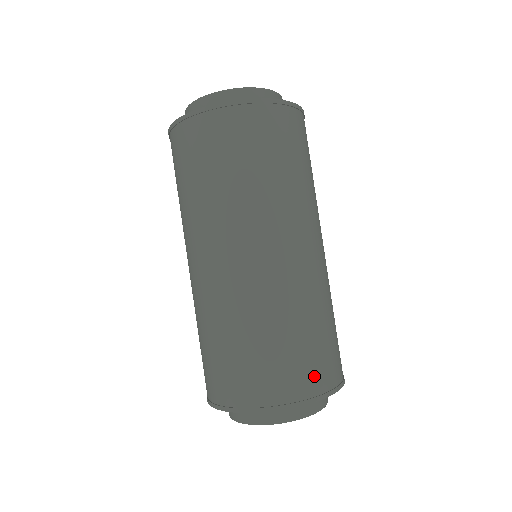
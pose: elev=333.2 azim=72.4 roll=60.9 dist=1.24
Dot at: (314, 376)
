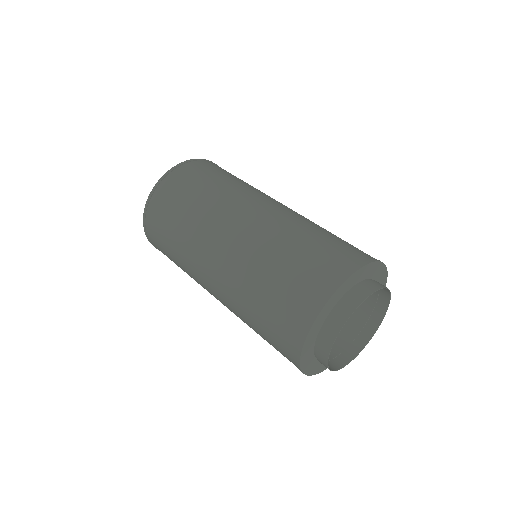
Dot at: (363, 252)
